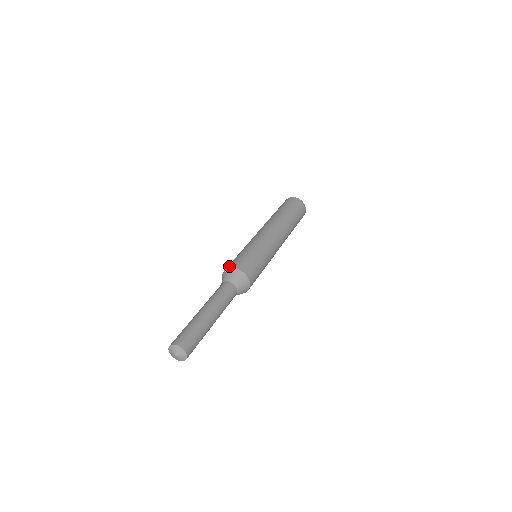
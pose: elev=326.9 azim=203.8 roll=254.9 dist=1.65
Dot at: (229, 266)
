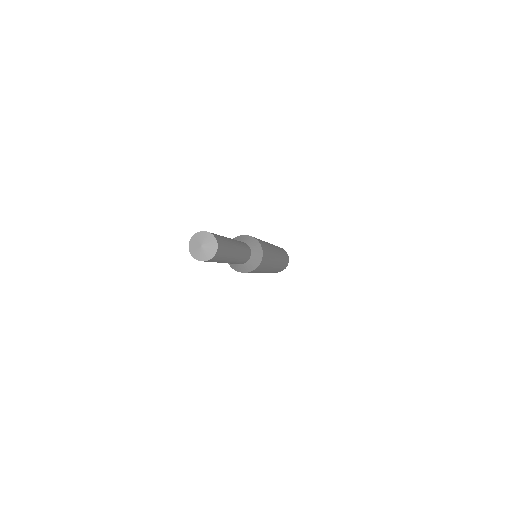
Dot at: occluded
